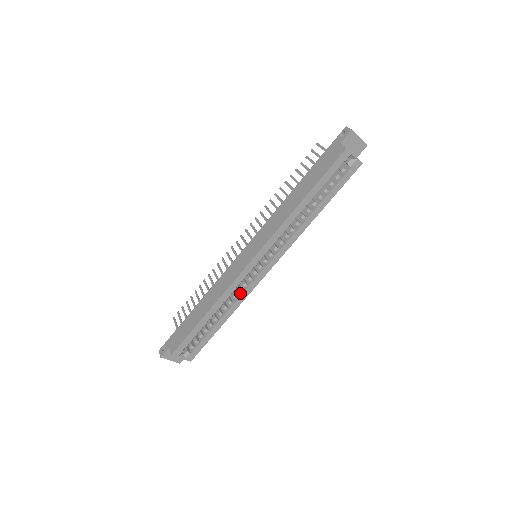
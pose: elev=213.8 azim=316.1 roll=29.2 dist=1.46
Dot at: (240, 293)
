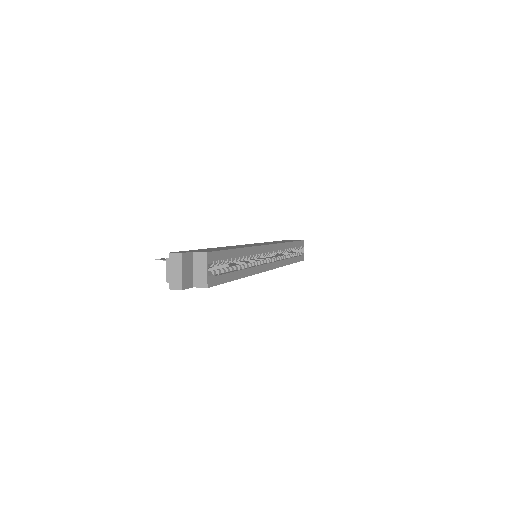
Dot at: (252, 266)
